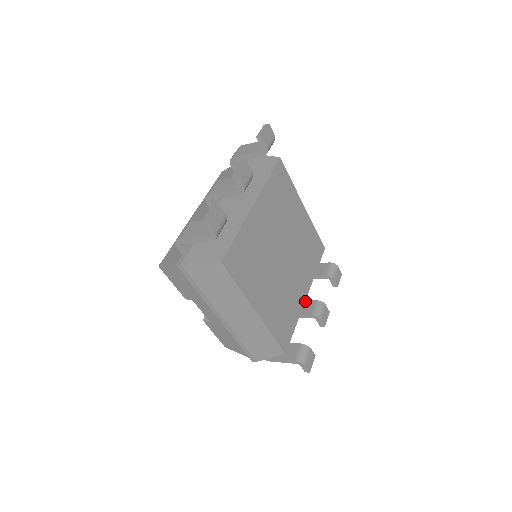
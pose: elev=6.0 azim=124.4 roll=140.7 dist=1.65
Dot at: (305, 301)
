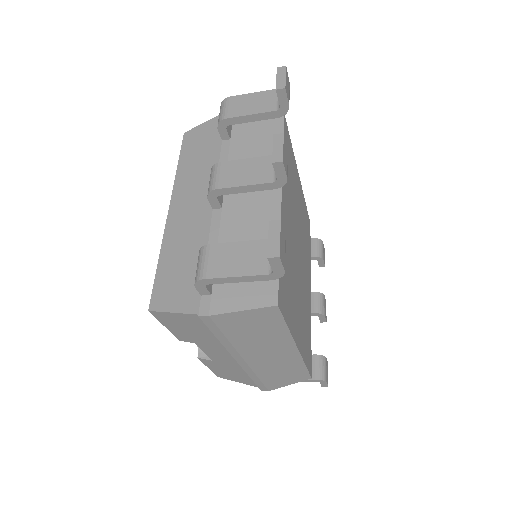
Dot at: occluded
